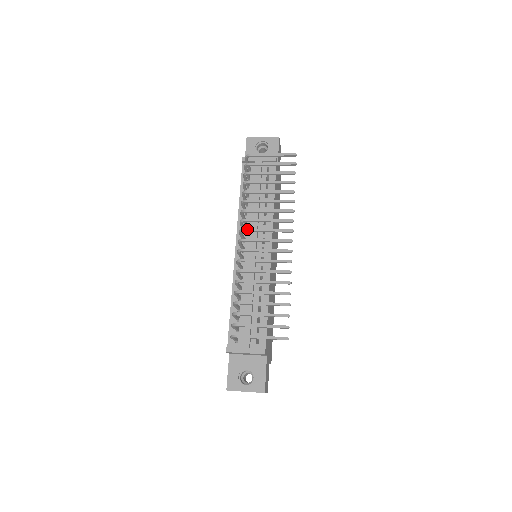
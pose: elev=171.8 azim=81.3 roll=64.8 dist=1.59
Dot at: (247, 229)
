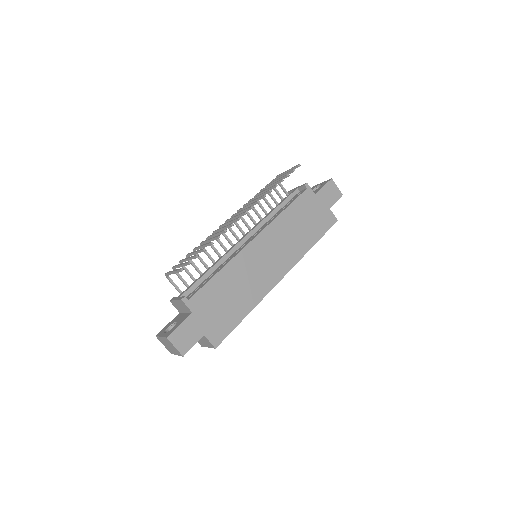
Dot at: (234, 214)
